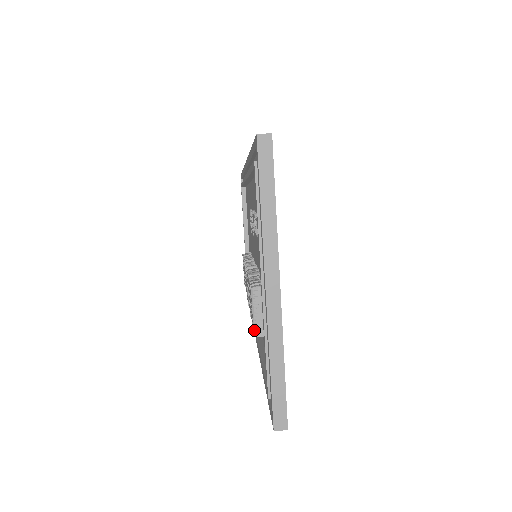
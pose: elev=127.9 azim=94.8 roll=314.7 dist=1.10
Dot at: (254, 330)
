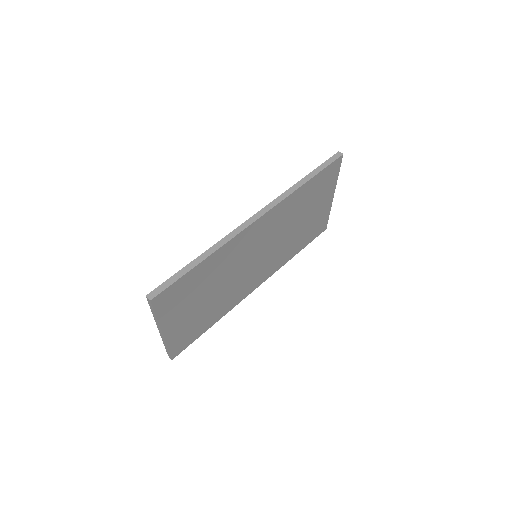
Dot at: occluded
